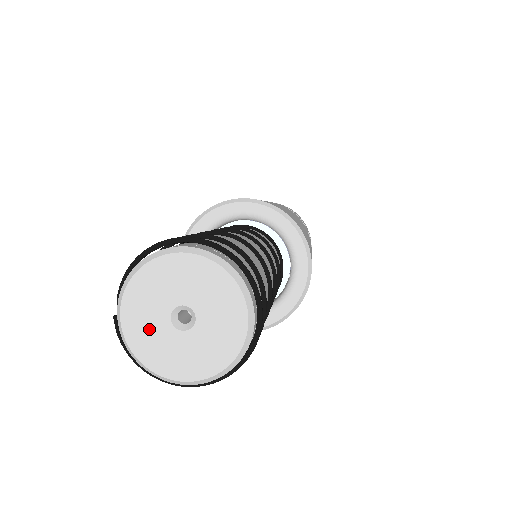
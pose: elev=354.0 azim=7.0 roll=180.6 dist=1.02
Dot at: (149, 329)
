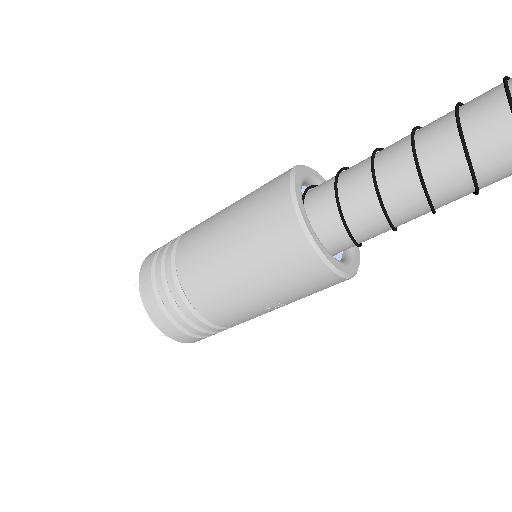
Dot at: out of frame
